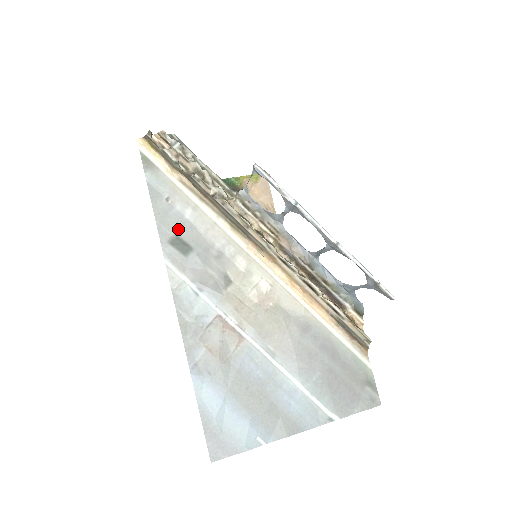
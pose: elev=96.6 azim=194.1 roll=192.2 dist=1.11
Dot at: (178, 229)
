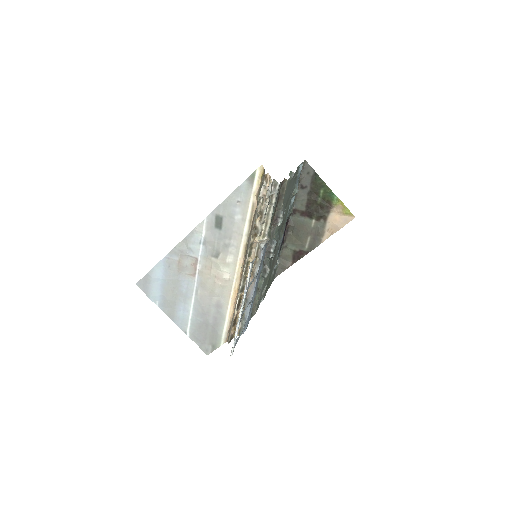
Dot at: (226, 216)
